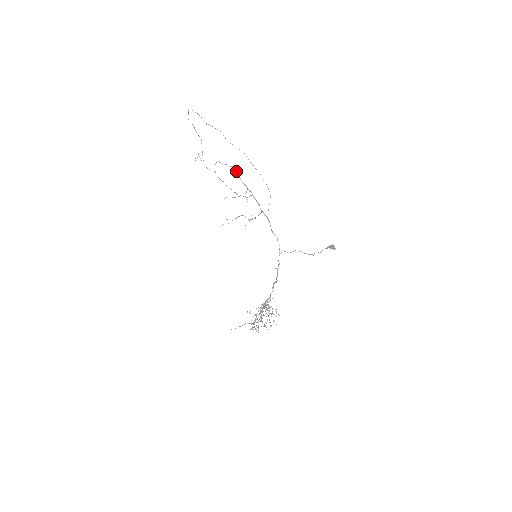
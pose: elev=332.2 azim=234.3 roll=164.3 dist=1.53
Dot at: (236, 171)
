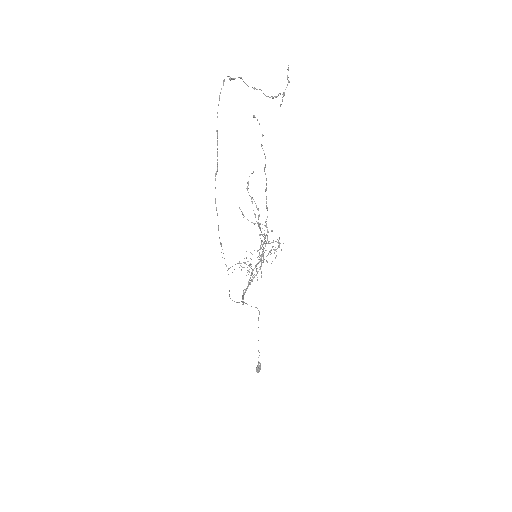
Dot at: (258, 218)
